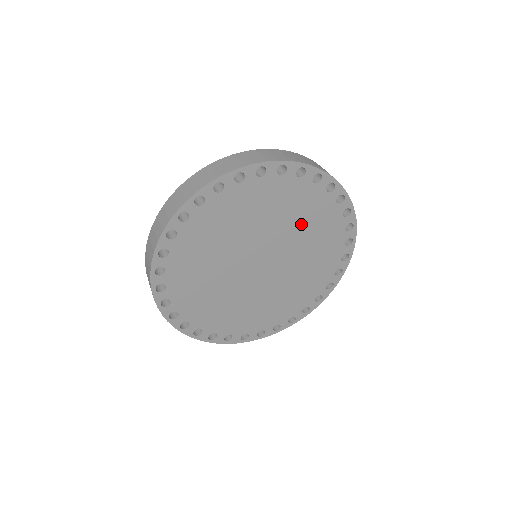
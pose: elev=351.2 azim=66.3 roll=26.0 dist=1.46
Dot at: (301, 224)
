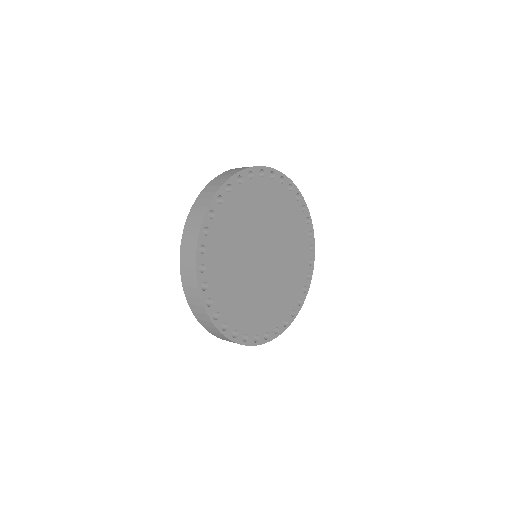
Dot at: (271, 212)
